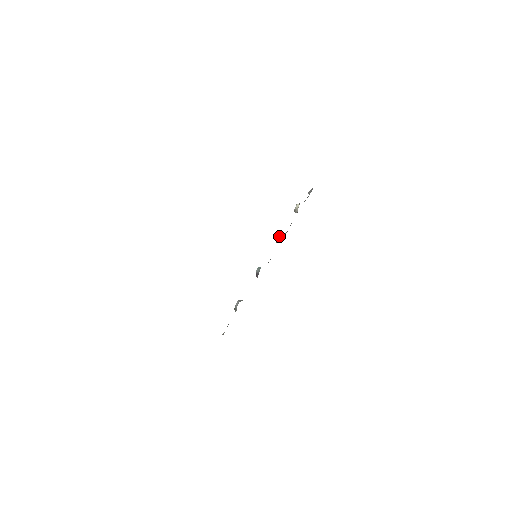
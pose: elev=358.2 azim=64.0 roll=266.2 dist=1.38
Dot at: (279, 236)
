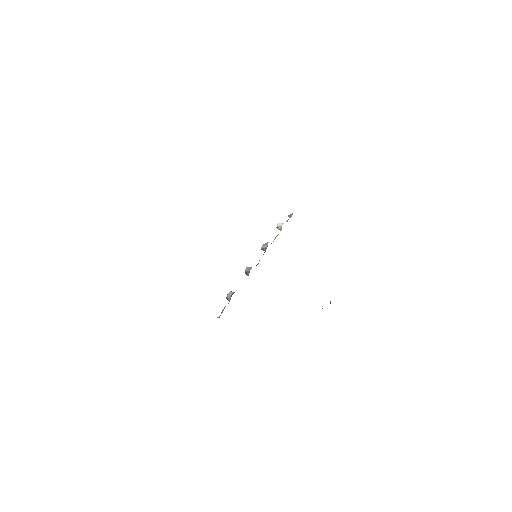
Dot at: (266, 245)
